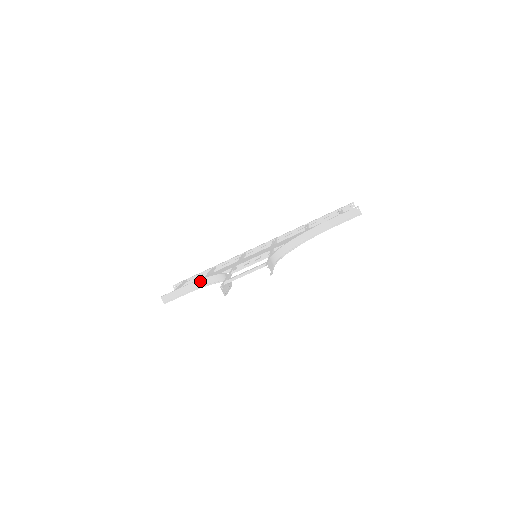
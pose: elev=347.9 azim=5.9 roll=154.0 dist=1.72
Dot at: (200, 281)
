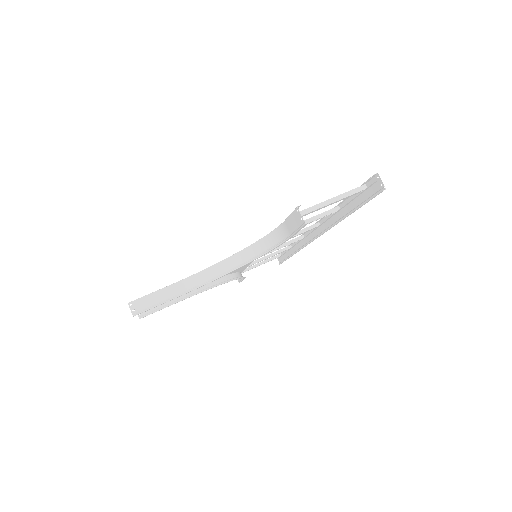
Dot at: occluded
